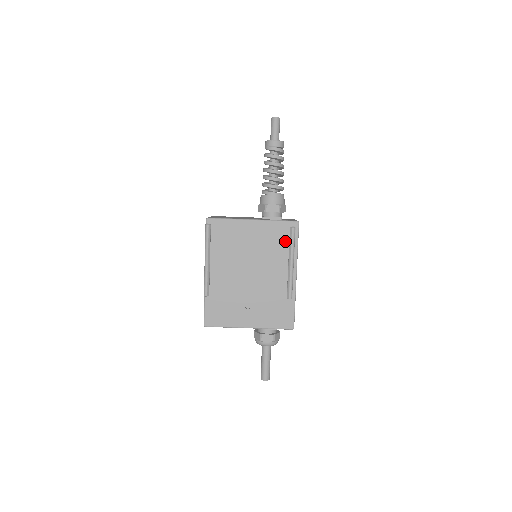
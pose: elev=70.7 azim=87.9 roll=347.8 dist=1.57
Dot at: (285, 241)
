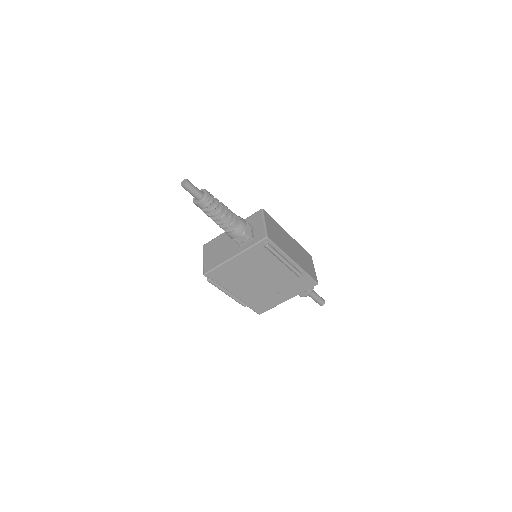
Dot at: (268, 252)
